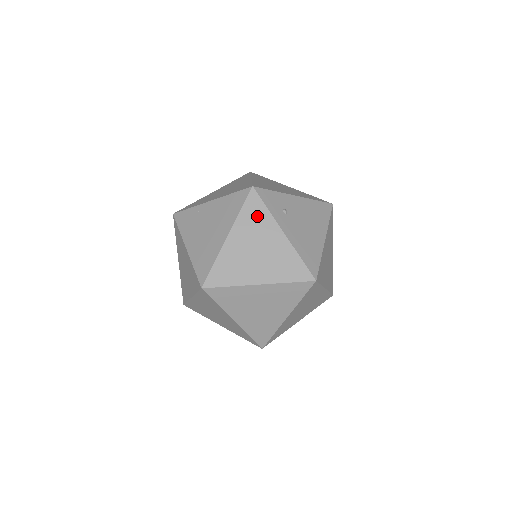
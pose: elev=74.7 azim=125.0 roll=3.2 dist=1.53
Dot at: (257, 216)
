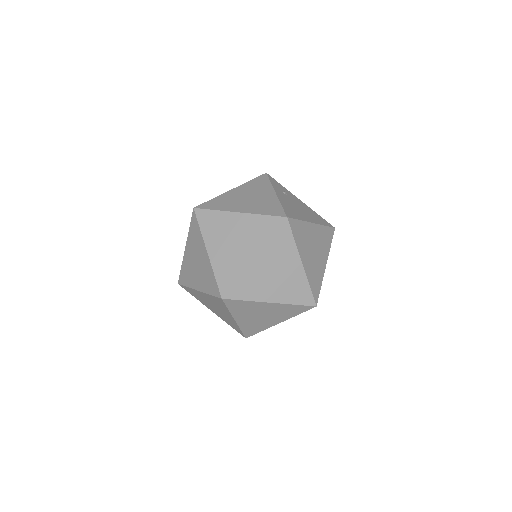
Dot at: (260, 184)
